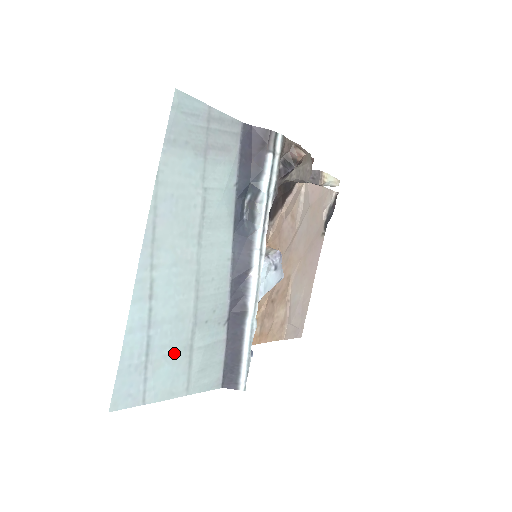
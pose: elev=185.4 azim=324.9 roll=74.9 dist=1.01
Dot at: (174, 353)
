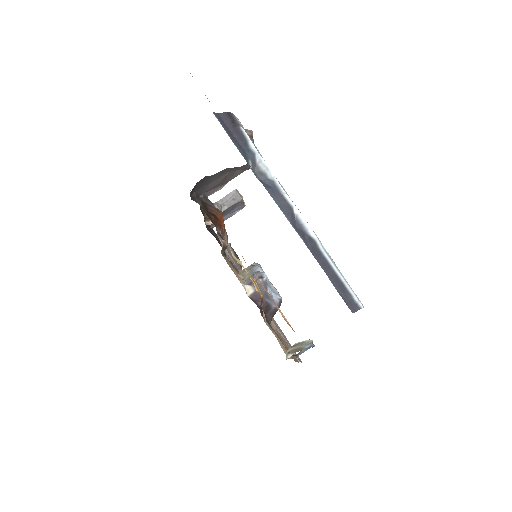
Dot at: occluded
